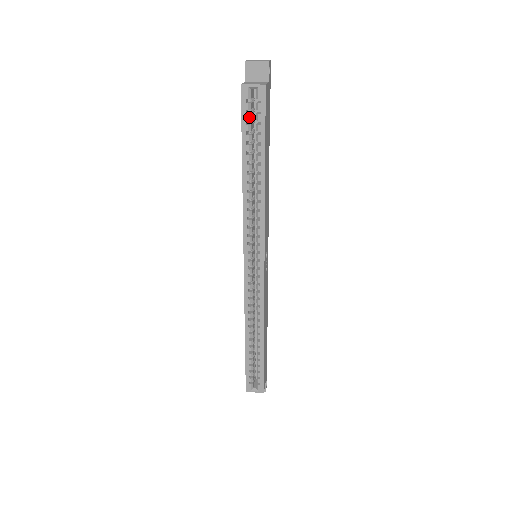
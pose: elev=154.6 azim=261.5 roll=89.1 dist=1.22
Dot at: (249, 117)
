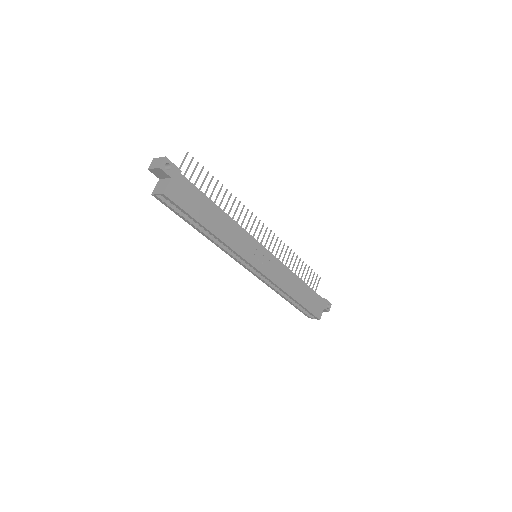
Dot at: (173, 208)
